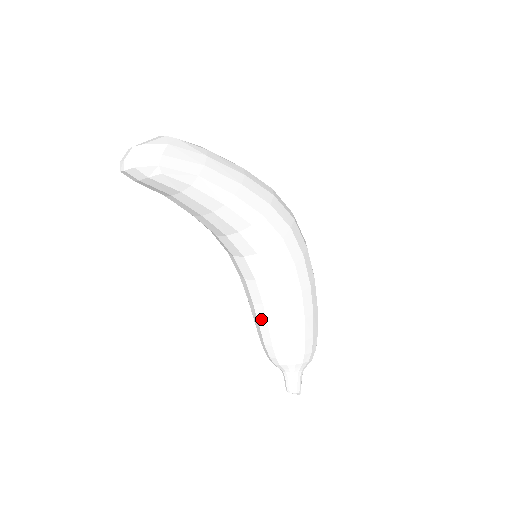
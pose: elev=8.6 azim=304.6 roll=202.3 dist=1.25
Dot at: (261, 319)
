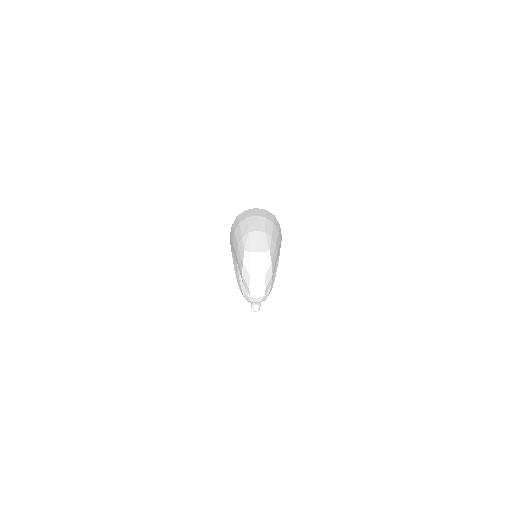
Dot at: occluded
